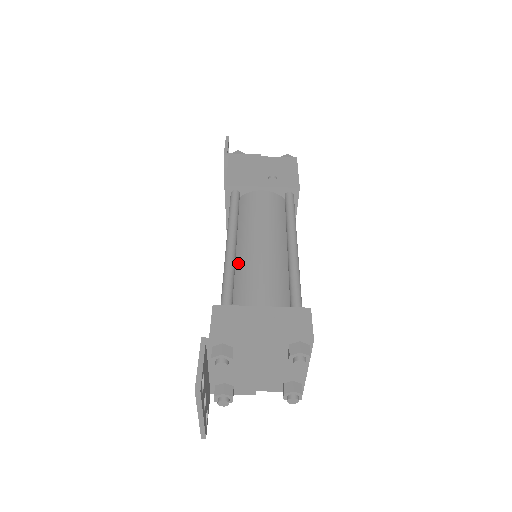
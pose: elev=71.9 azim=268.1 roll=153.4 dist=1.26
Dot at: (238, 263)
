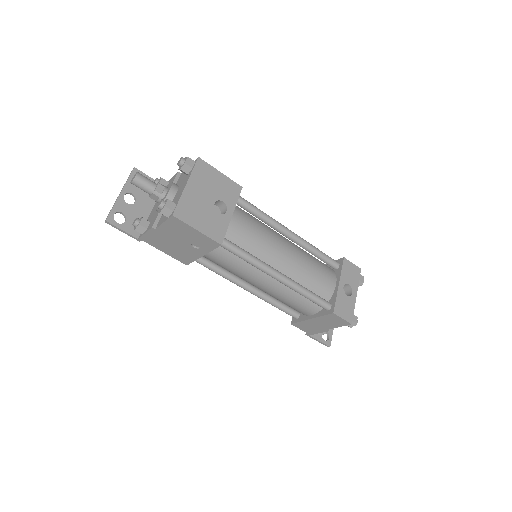
Dot at: (266, 293)
